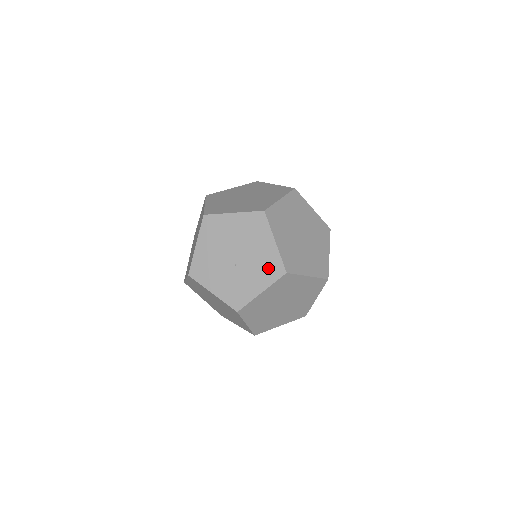
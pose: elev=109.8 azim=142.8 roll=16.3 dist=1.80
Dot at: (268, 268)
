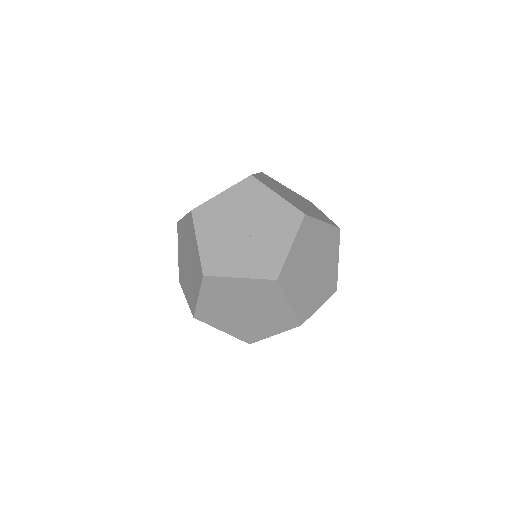
Dot at: (284, 220)
